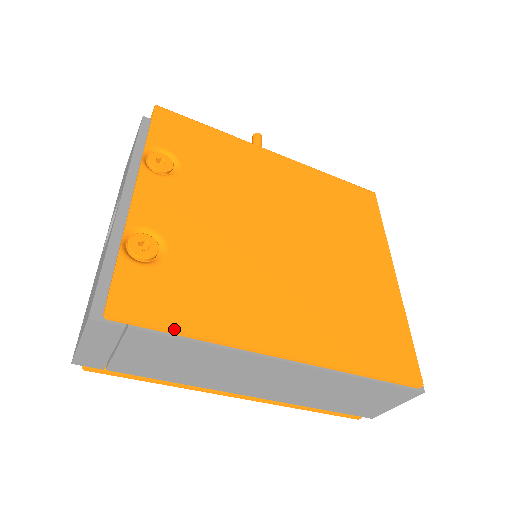
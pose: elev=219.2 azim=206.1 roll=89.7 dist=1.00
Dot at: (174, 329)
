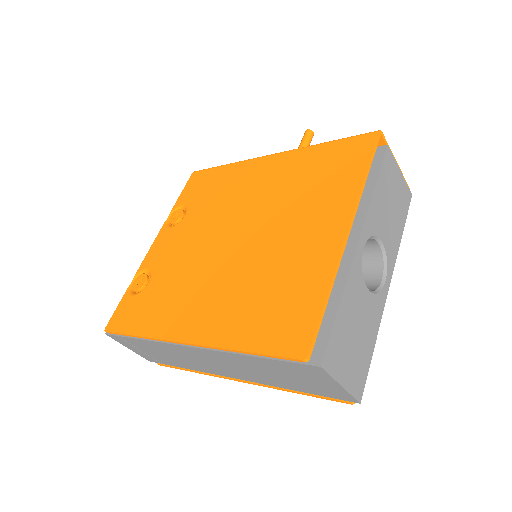
Dot at: (129, 333)
